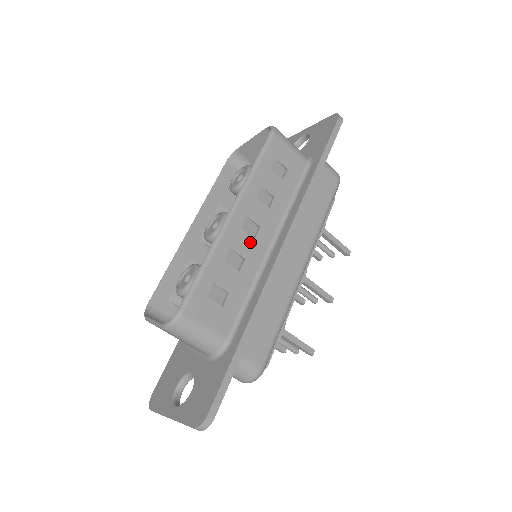
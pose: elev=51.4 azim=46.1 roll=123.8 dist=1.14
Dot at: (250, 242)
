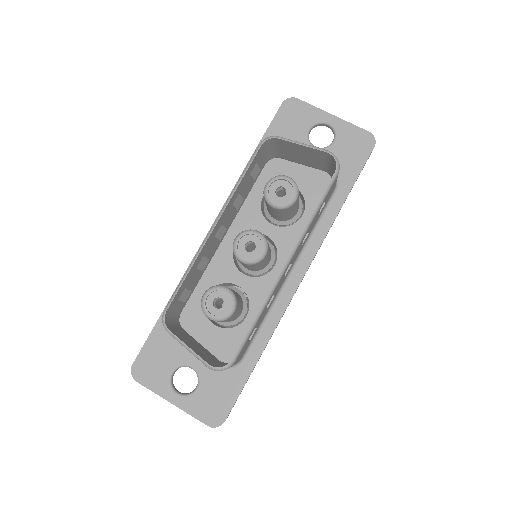
Dot at: (282, 281)
